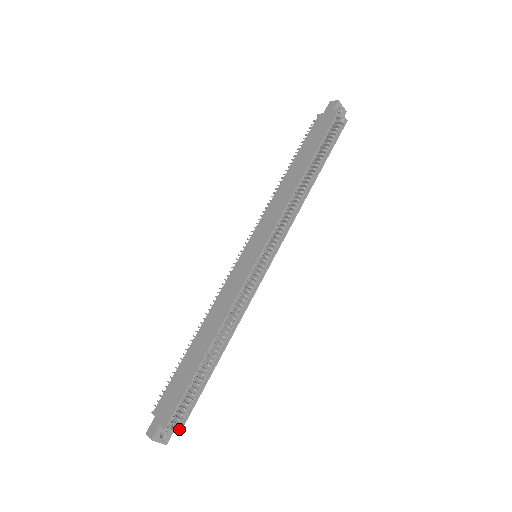
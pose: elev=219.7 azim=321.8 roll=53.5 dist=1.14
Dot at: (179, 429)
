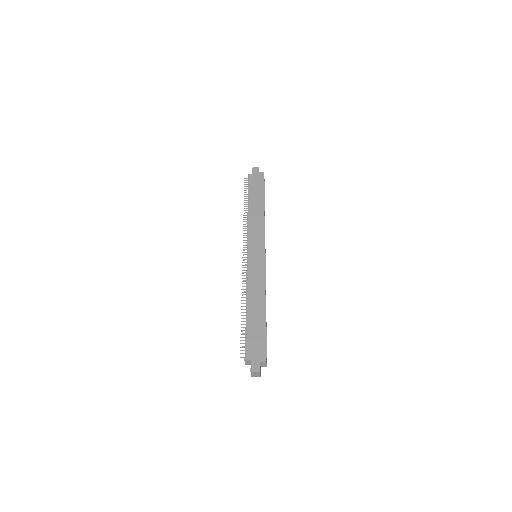
Dot at: occluded
